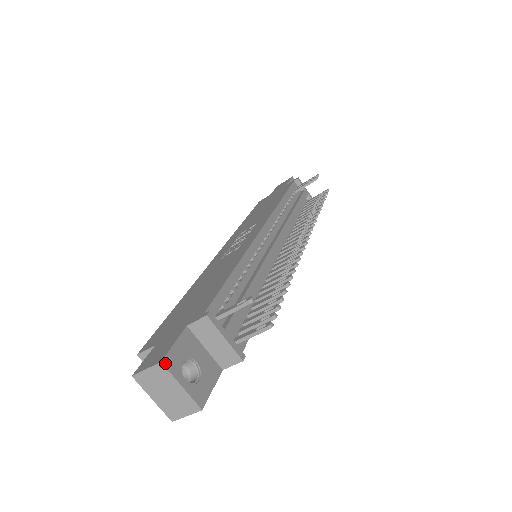
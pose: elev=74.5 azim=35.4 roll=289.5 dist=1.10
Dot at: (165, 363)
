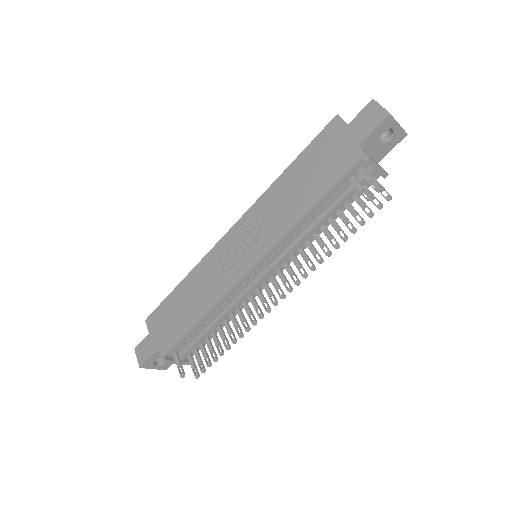
Dot at: (142, 367)
